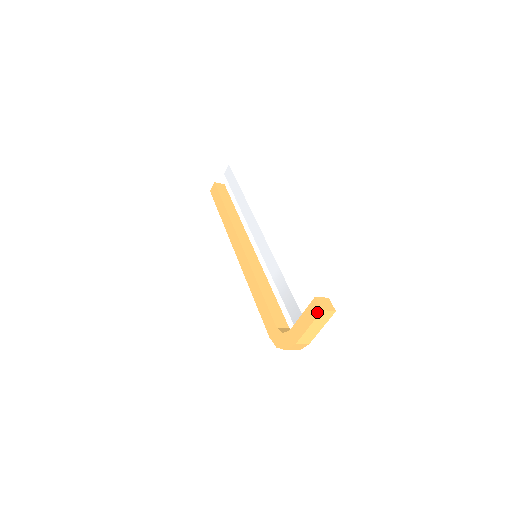
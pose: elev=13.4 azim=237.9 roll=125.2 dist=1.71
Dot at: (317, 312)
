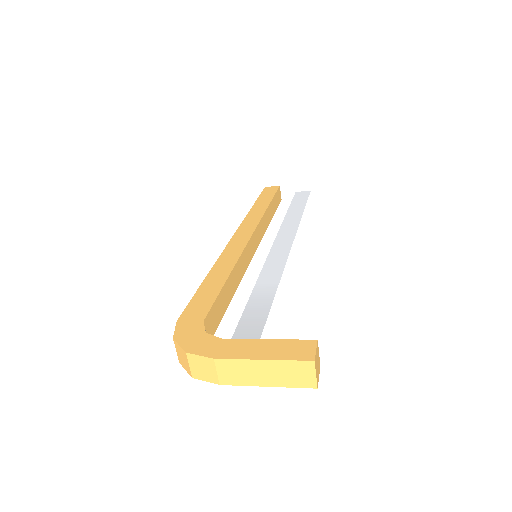
Dot at: (302, 356)
